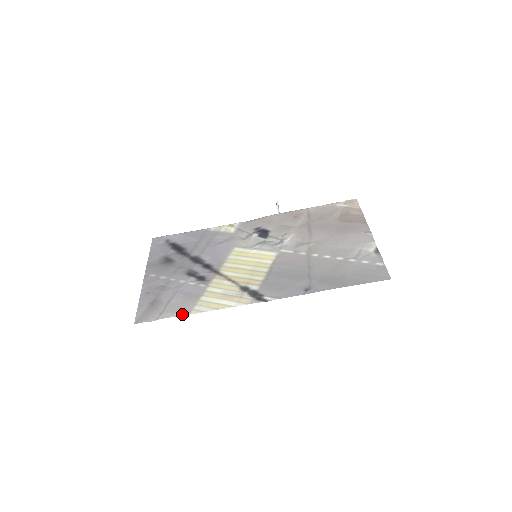
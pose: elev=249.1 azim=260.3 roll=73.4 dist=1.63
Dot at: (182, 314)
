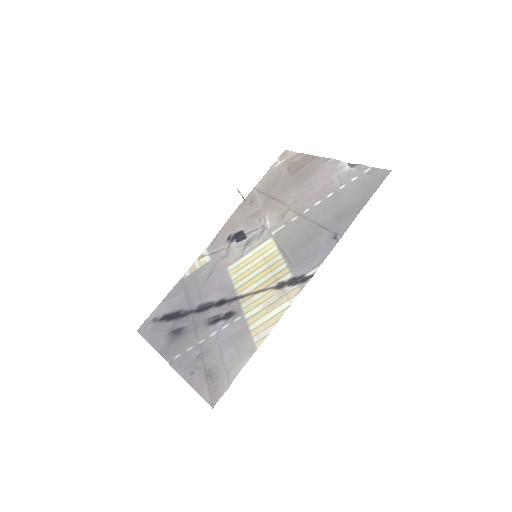
Dot at: (249, 356)
